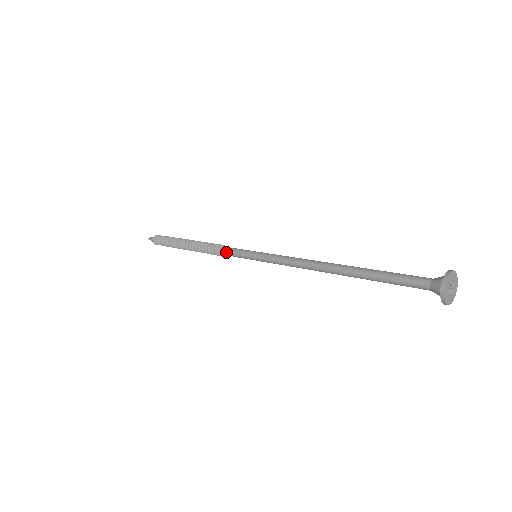
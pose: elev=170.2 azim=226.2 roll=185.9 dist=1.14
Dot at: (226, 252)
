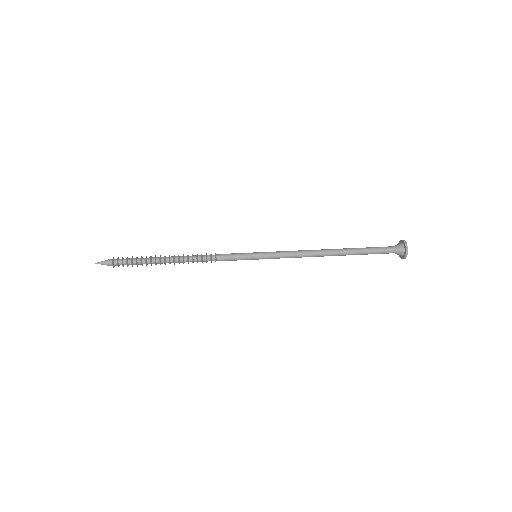
Dot at: (225, 260)
